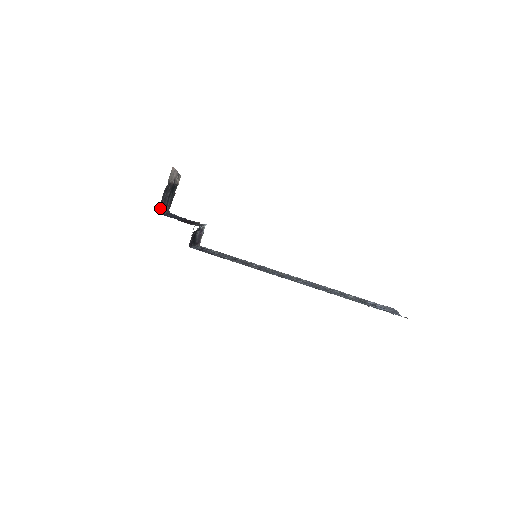
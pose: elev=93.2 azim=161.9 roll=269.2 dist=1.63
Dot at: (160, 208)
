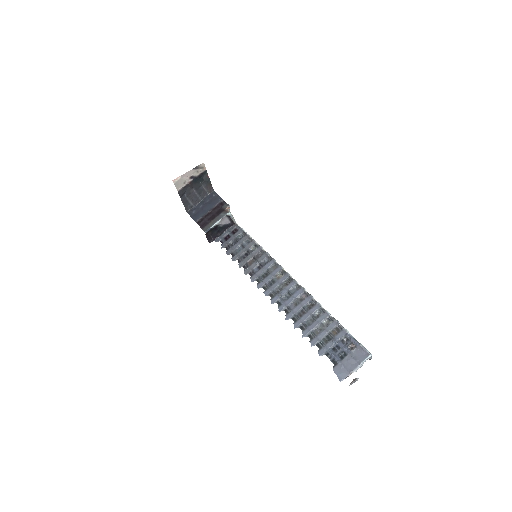
Dot at: (189, 206)
